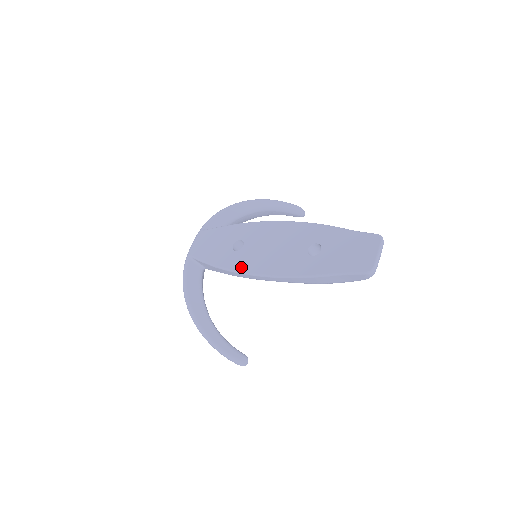
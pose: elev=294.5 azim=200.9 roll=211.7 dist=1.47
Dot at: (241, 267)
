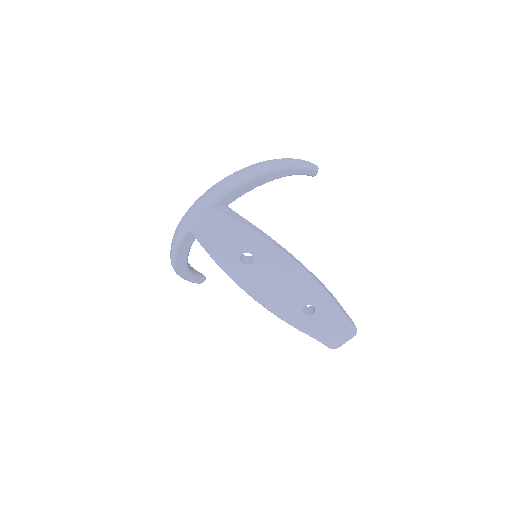
Dot at: (242, 283)
